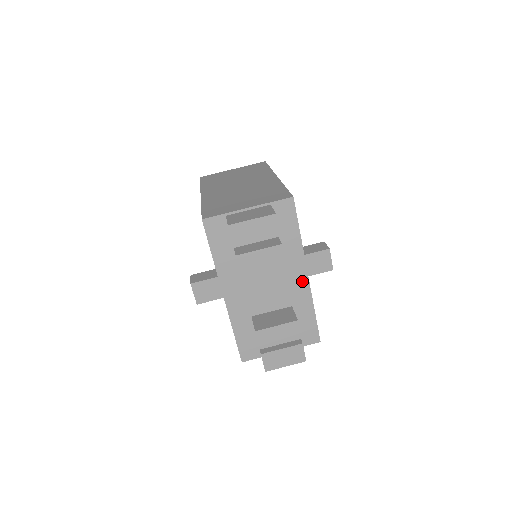
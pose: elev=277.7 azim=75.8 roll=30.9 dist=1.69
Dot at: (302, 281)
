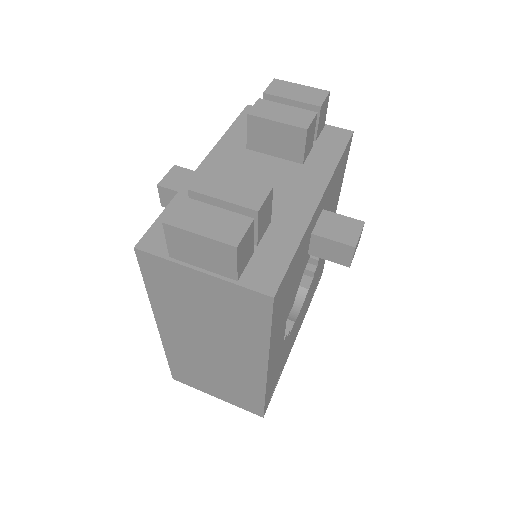
Dot at: (307, 203)
